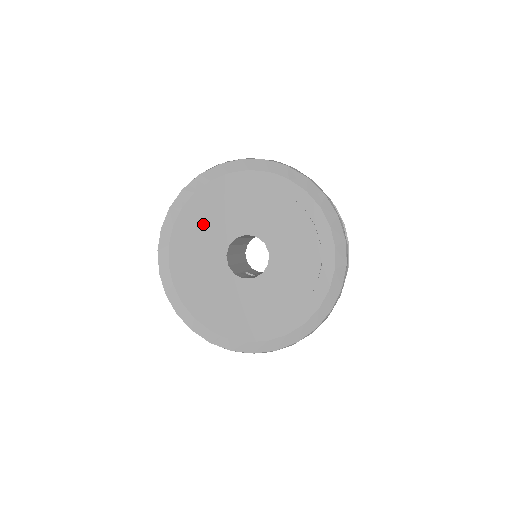
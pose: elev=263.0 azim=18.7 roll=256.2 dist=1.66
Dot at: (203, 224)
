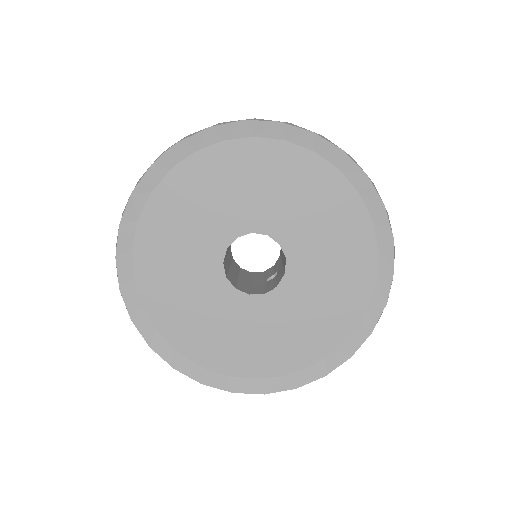
Dot at: (179, 292)
